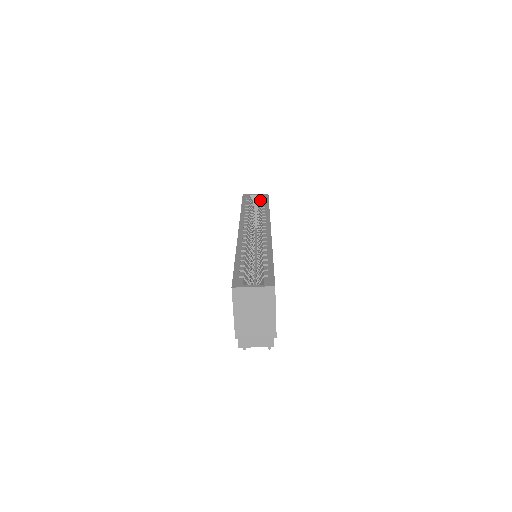
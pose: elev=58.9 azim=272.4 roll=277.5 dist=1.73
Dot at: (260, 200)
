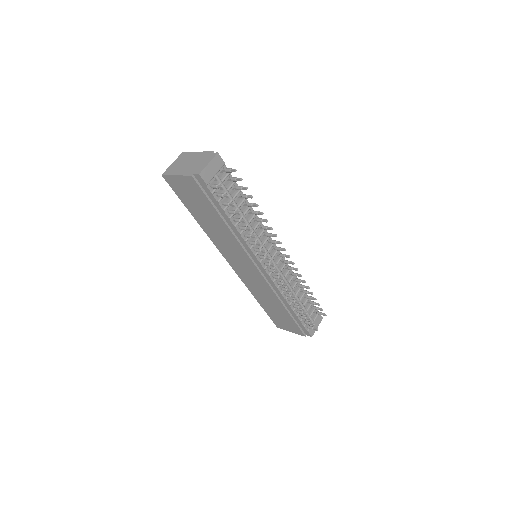
Dot at: occluded
